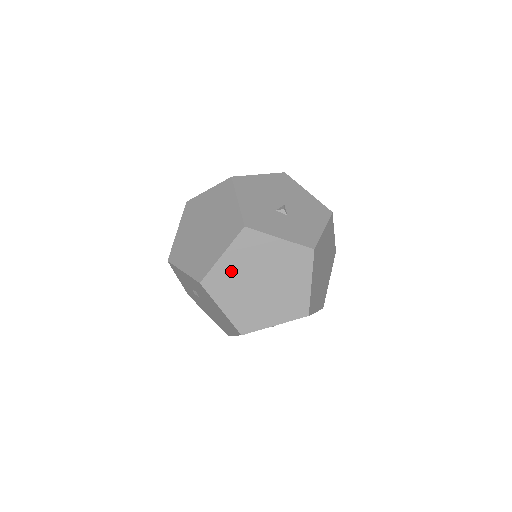
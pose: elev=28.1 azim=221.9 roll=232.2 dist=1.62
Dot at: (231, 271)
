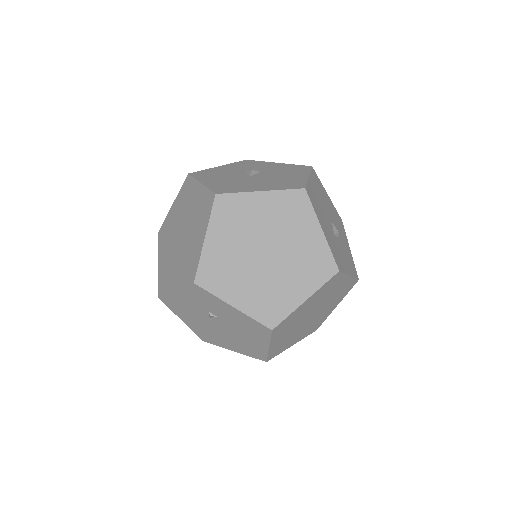
Dot at: (301, 312)
